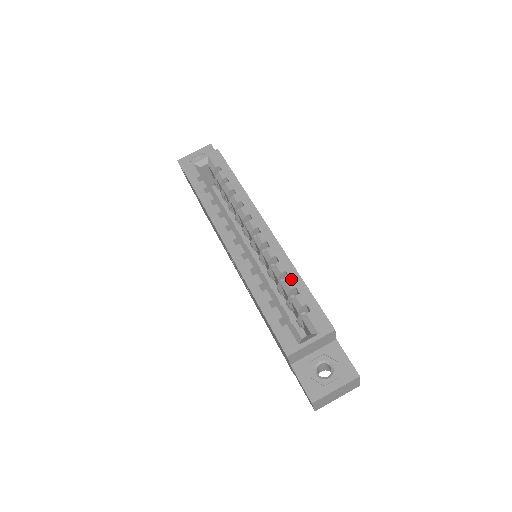
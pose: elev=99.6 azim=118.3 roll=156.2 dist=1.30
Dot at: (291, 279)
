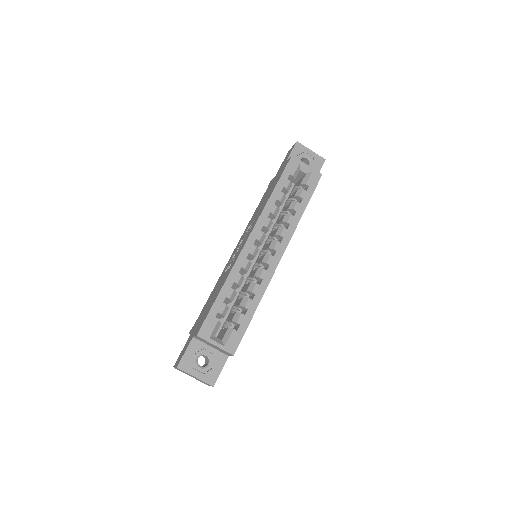
Dot at: (252, 302)
